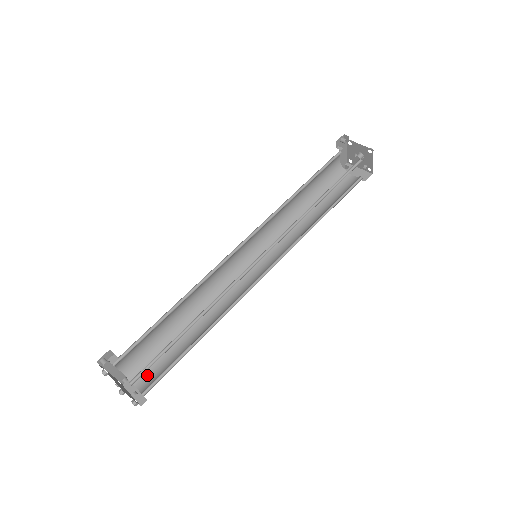
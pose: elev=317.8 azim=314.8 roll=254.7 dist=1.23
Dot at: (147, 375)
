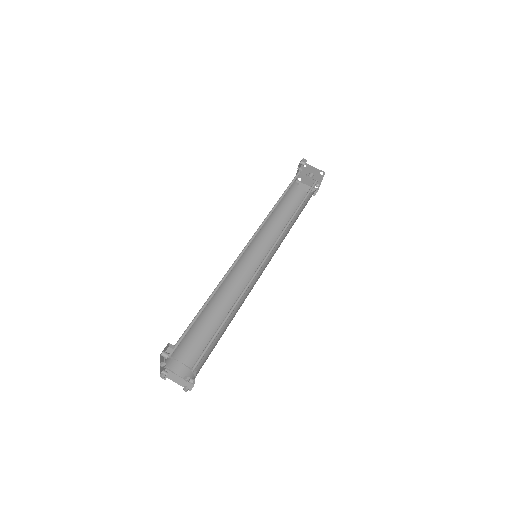
Dot at: (186, 364)
